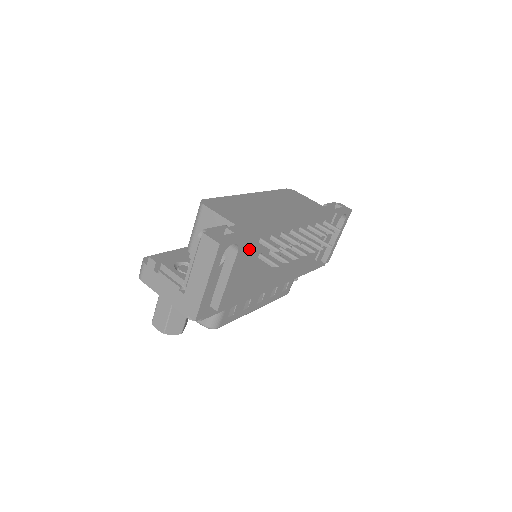
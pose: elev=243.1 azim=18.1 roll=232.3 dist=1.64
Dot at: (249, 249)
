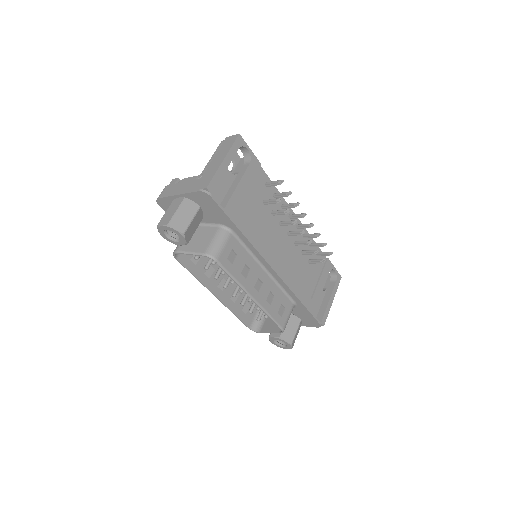
Dot at: (257, 180)
